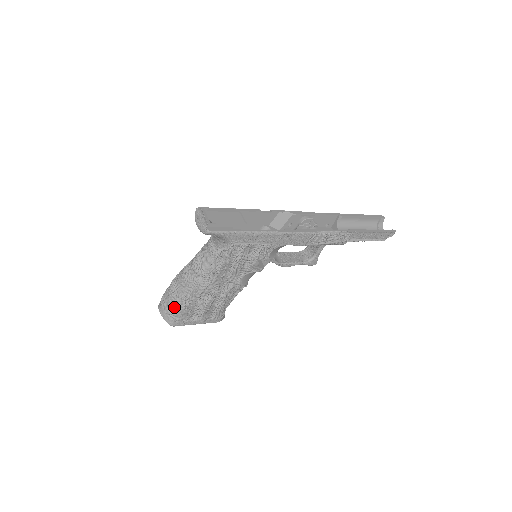
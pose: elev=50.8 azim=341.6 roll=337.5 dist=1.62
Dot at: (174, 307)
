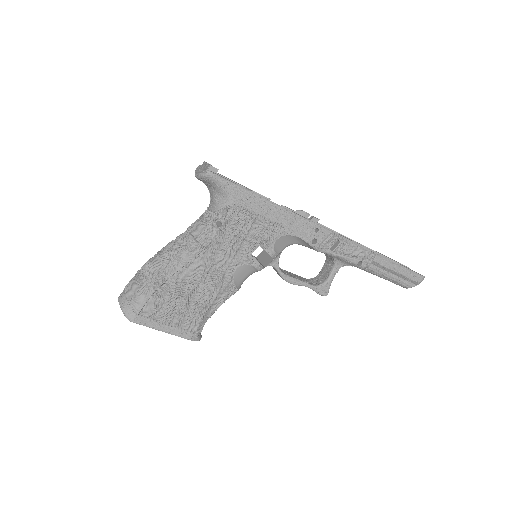
Dot at: (140, 288)
